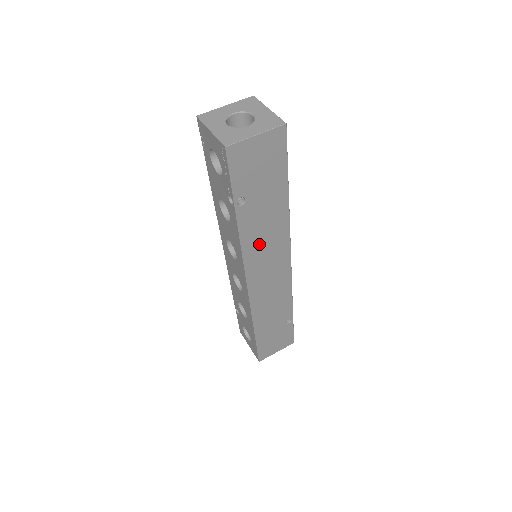
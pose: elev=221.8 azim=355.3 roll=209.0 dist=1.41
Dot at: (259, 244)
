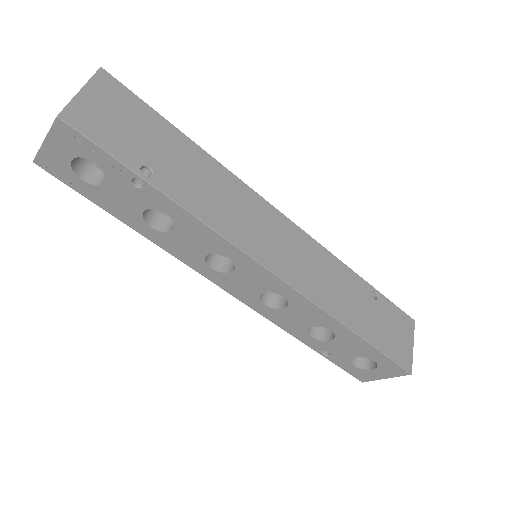
Dot at: (227, 214)
